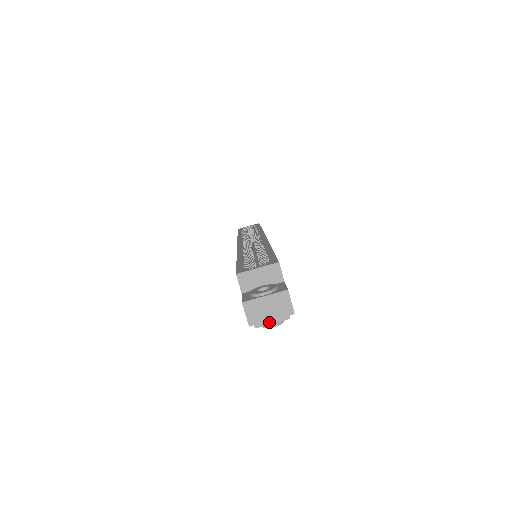
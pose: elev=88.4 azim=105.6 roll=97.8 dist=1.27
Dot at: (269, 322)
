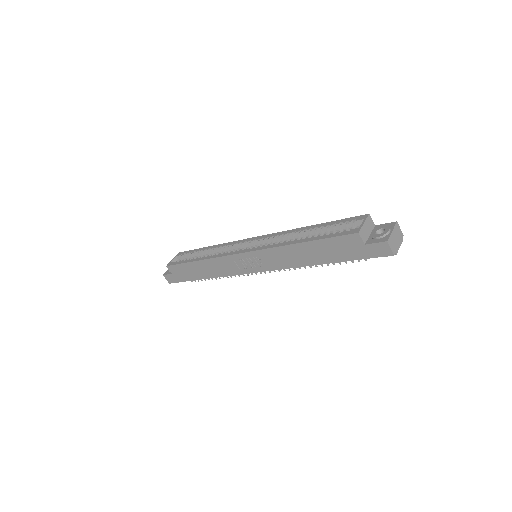
Dot at: (399, 247)
